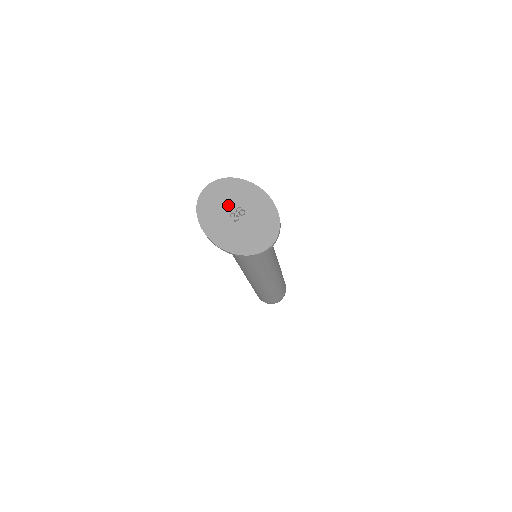
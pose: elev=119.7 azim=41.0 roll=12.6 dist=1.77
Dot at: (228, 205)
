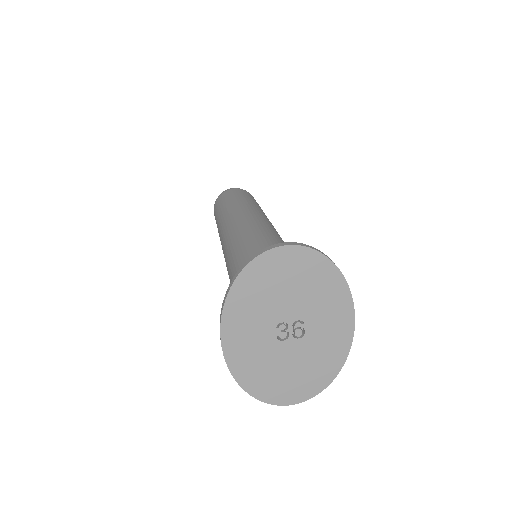
Dot at: (290, 306)
